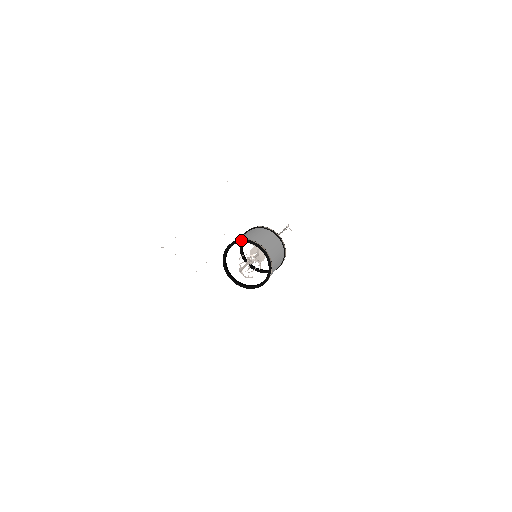
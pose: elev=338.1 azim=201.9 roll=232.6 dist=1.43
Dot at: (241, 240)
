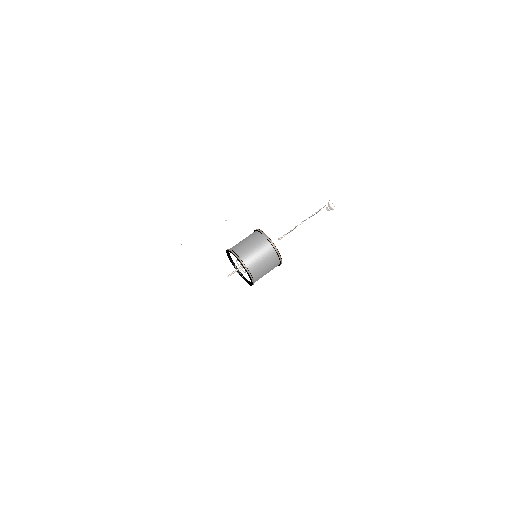
Dot at: (235, 256)
